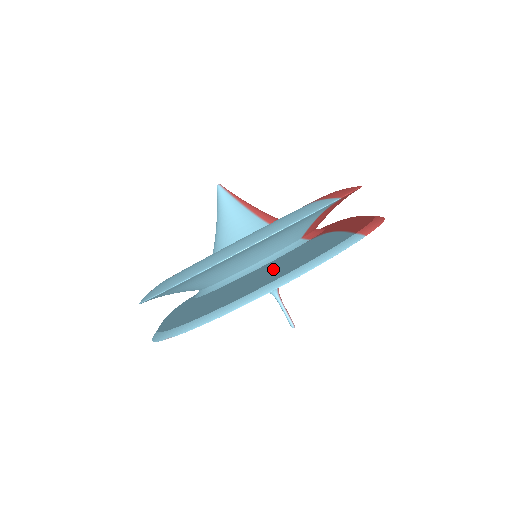
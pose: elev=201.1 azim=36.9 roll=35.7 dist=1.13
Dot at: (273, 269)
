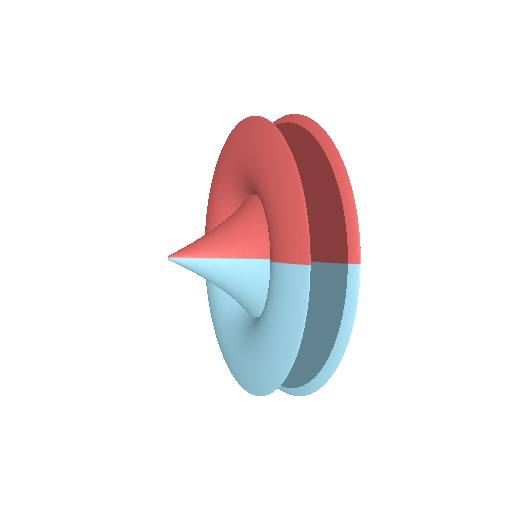
Dot at: (312, 348)
